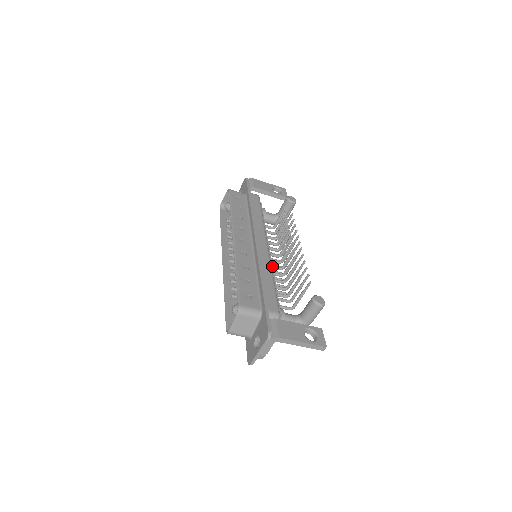
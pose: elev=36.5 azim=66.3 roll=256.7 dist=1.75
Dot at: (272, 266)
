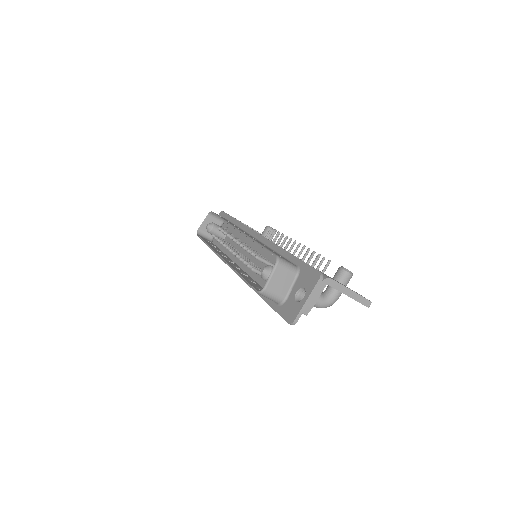
Dot at: occluded
